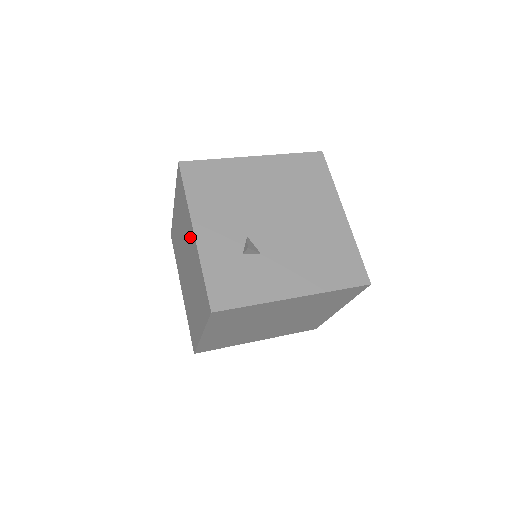
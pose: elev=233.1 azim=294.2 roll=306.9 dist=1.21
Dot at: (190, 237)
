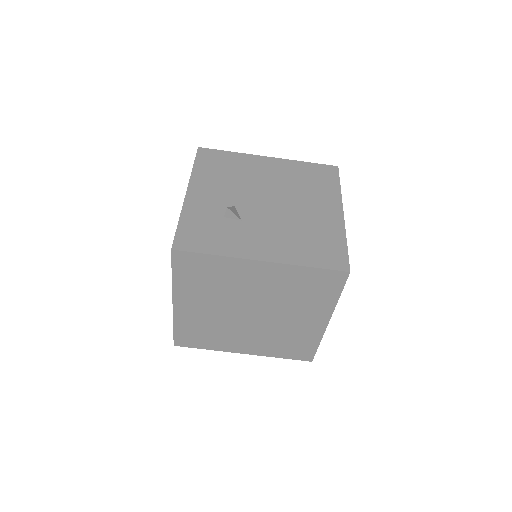
Dot at: occluded
